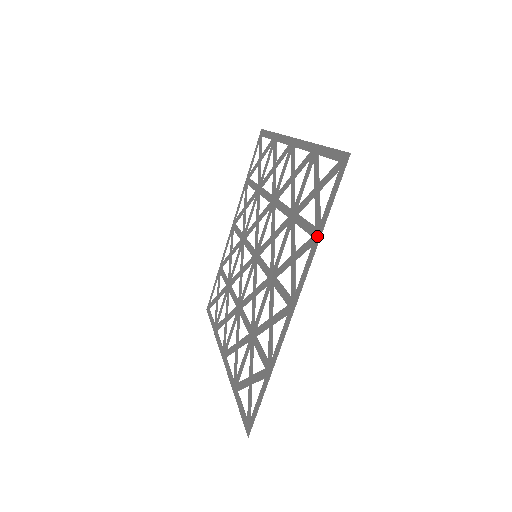
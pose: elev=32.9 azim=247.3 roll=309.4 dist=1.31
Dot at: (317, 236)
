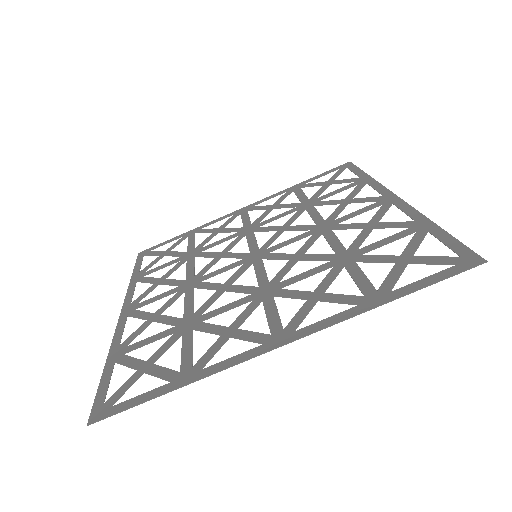
Dot at: (375, 301)
